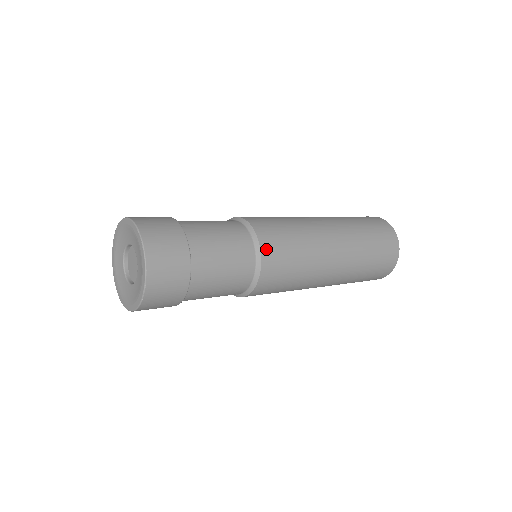
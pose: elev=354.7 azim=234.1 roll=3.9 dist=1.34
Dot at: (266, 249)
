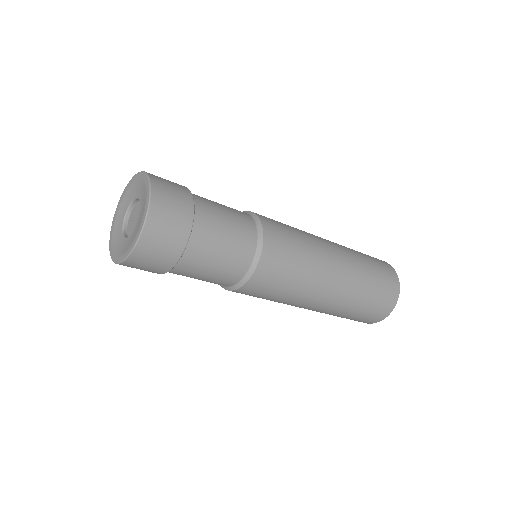
Dot at: (269, 241)
